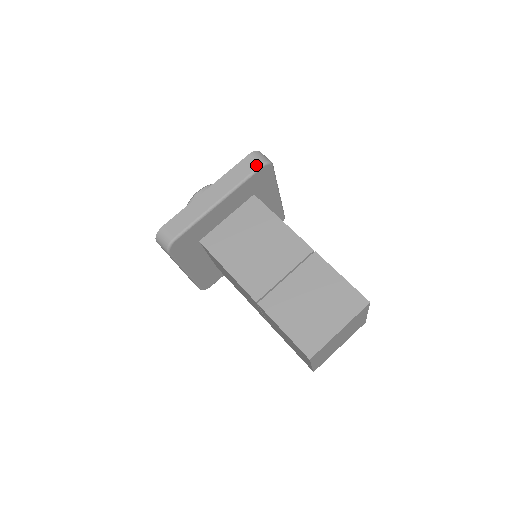
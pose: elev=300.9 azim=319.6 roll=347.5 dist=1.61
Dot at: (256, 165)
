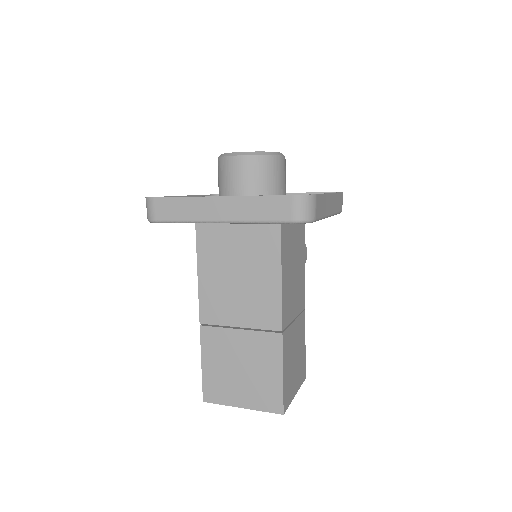
Dot at: (287, 217)
